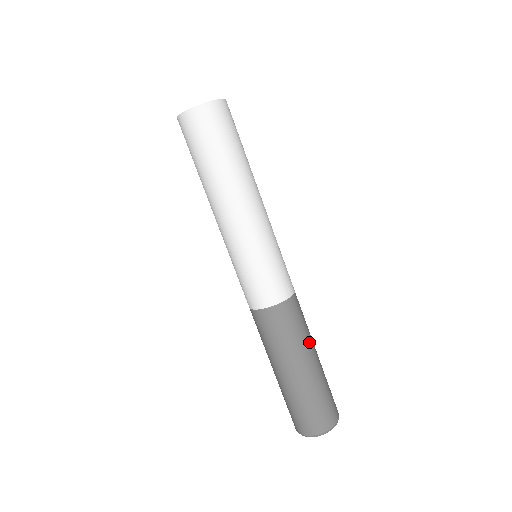
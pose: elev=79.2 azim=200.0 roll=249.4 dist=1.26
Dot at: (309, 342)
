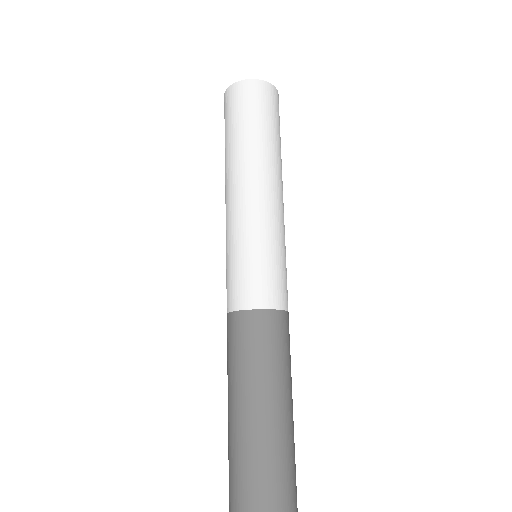
Dot at: (279, 381)
